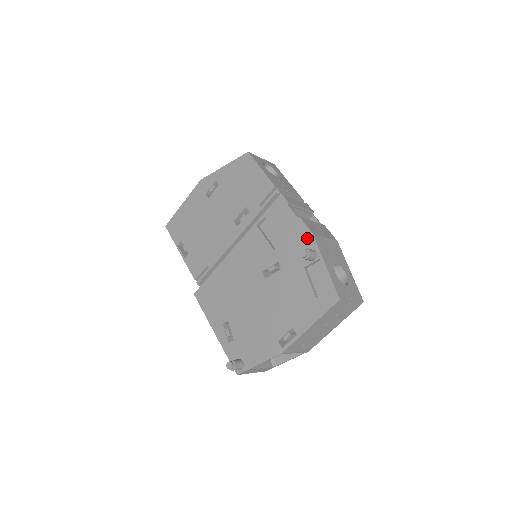
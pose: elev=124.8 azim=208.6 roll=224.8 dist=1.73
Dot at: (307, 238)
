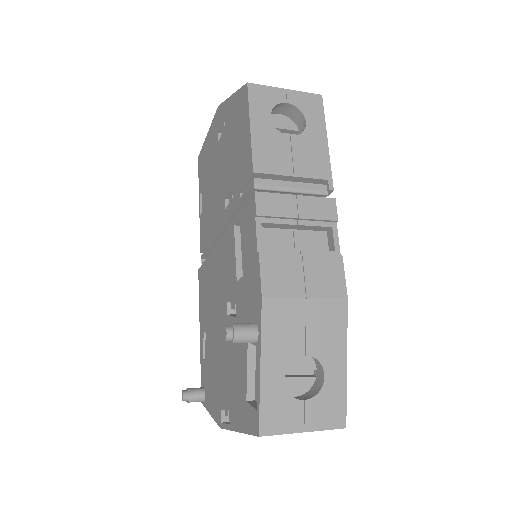
Dot at: (257, 299)
